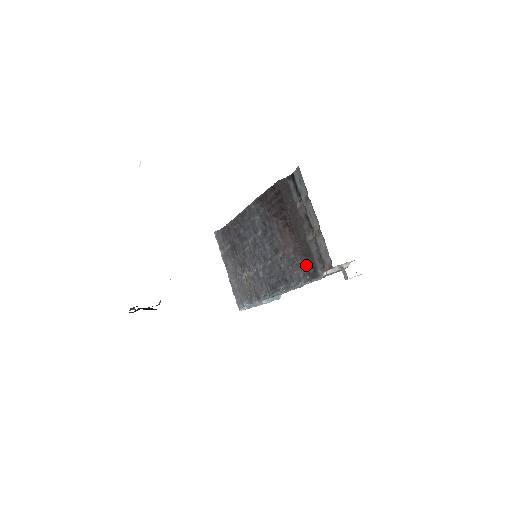
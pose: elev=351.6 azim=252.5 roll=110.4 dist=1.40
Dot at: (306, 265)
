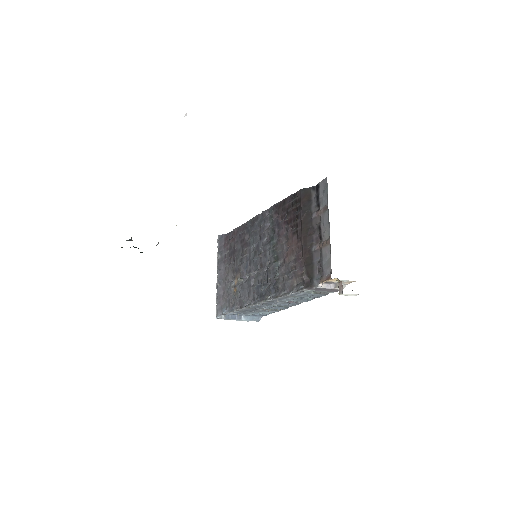
Dot at: (304, 274)
